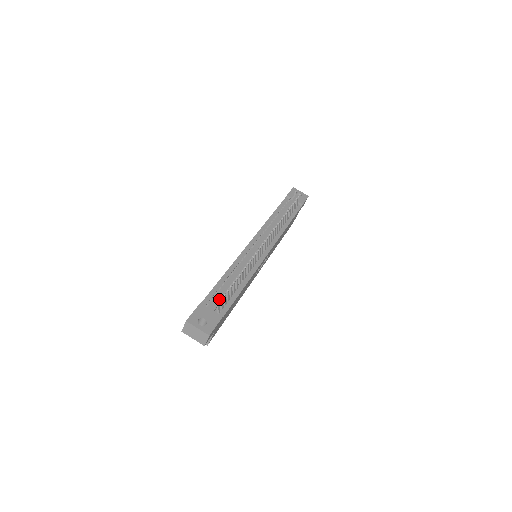
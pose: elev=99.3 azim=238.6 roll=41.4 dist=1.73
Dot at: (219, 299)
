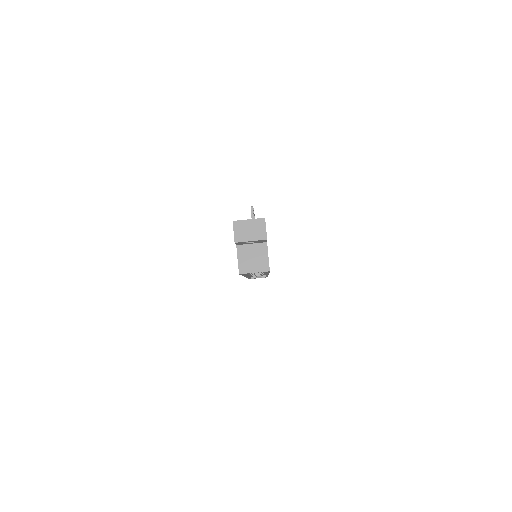
Dot at: occluded
